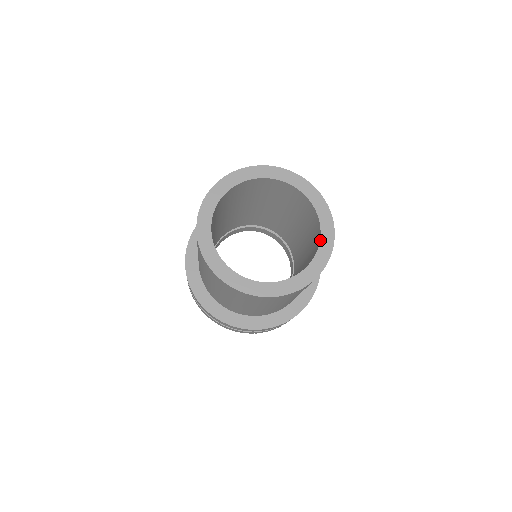
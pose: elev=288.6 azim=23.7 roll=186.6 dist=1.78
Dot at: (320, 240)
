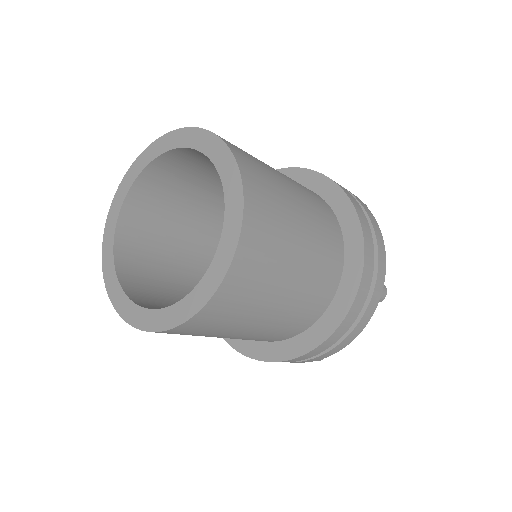
Dot at: occluded
